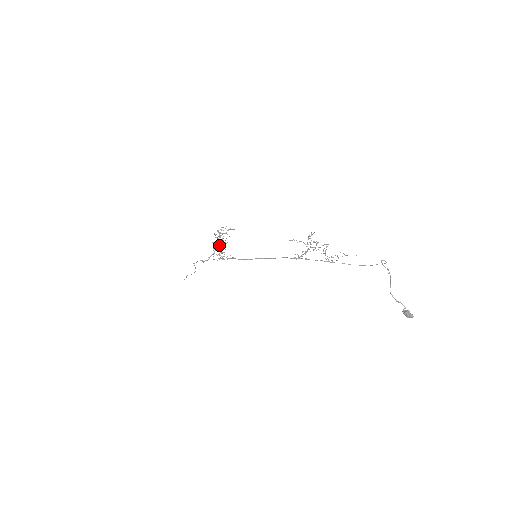
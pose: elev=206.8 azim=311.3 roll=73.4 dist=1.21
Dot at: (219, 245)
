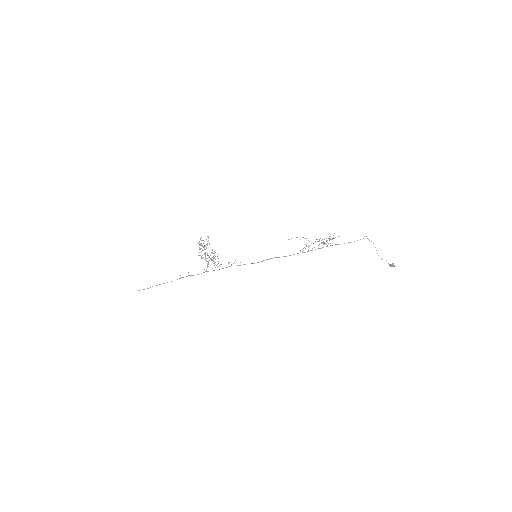
Dot at: occluded
